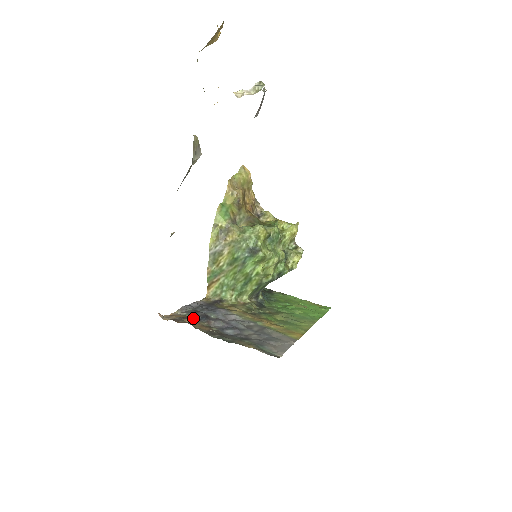
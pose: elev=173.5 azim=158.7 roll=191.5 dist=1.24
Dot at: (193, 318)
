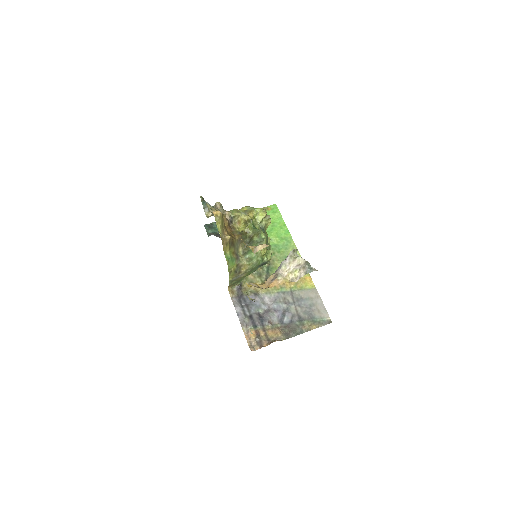
Dot at: (259, 327)
